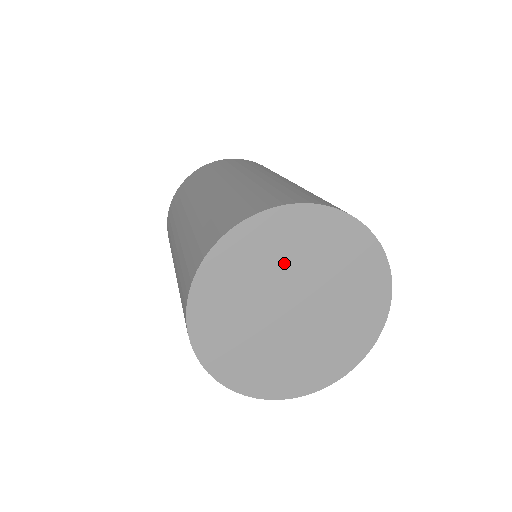
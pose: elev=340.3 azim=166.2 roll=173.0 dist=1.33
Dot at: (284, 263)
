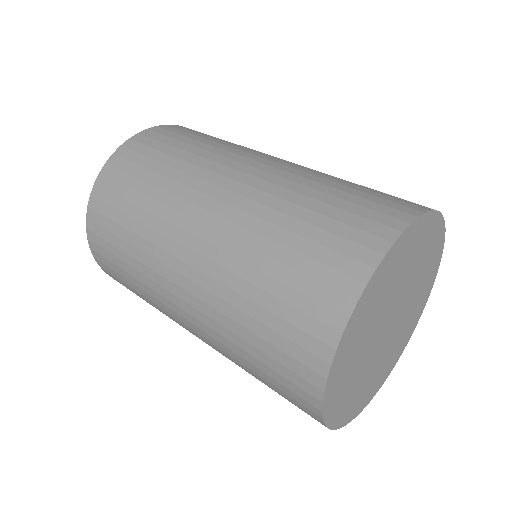
Dot at: (396, 284)
